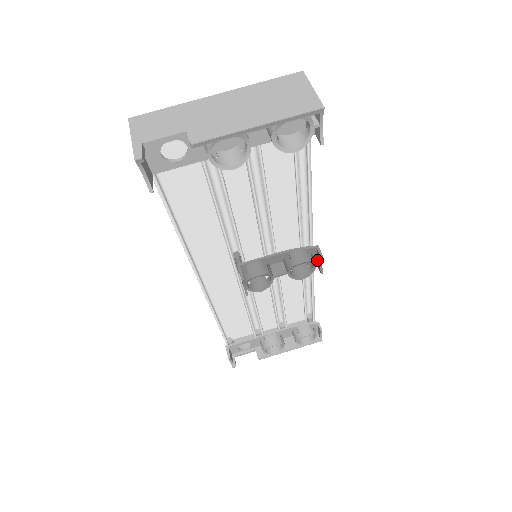
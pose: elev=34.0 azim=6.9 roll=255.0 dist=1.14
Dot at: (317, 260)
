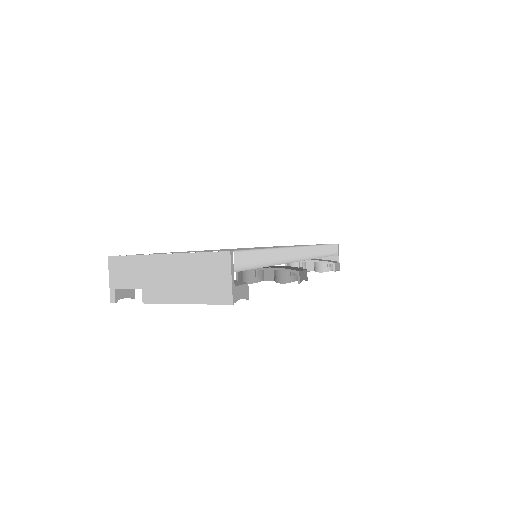
Dot at: occluded
